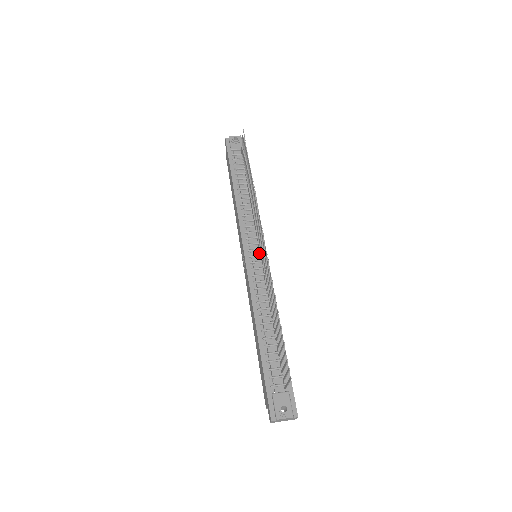
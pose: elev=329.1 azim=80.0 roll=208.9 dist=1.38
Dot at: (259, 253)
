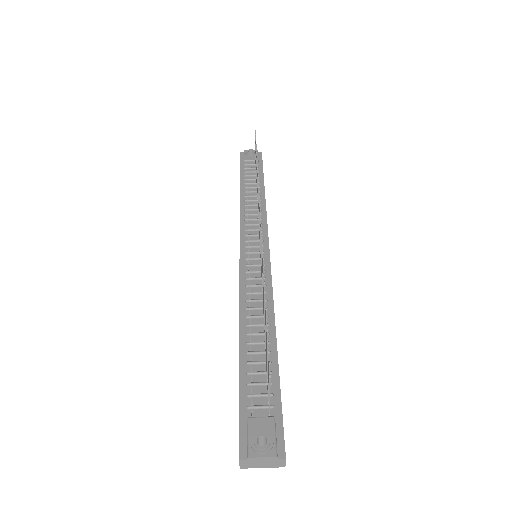
Dot at: (259, 250)
